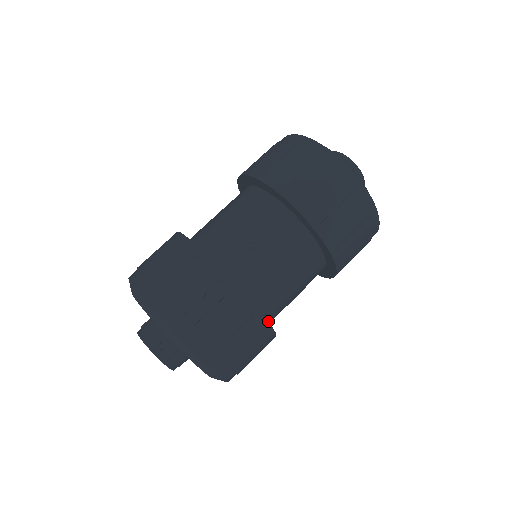
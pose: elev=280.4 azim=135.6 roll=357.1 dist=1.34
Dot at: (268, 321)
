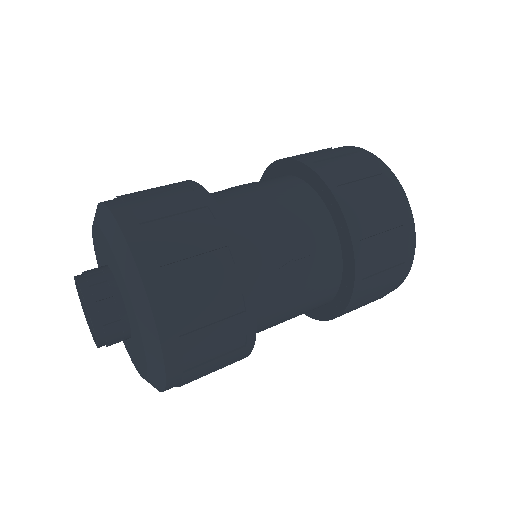
Dot at: occluded
